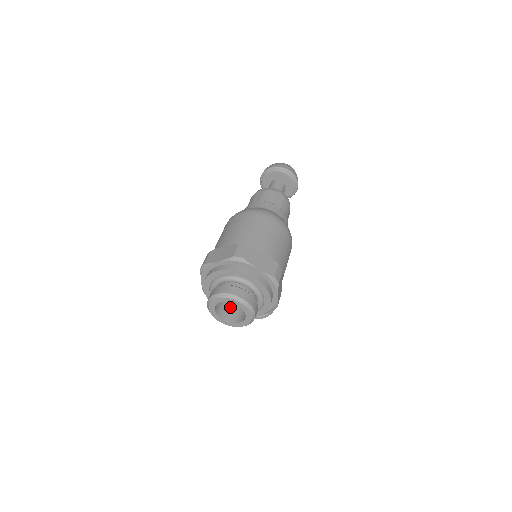
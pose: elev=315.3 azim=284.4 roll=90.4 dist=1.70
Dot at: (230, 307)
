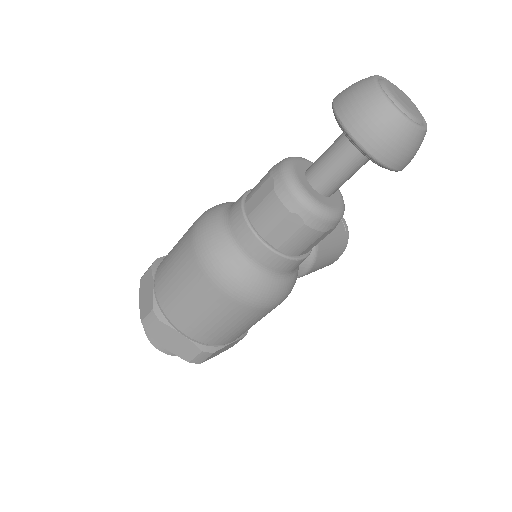
Dot at: occluded
